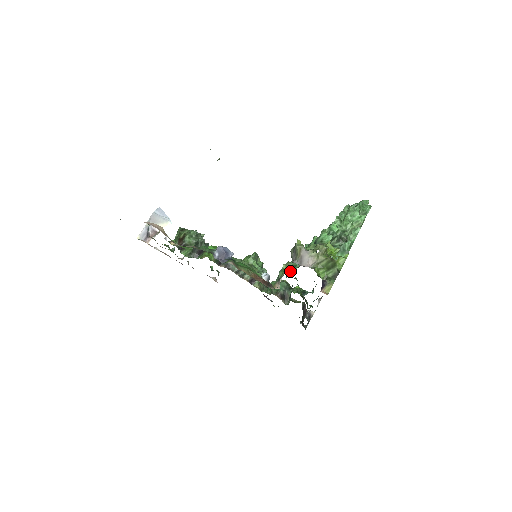
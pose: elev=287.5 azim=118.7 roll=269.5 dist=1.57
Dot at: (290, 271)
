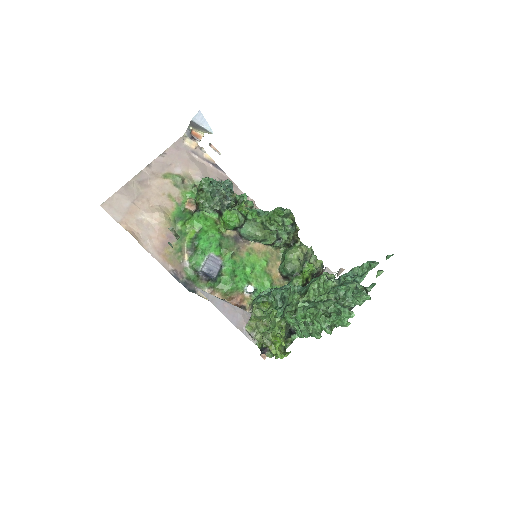
Dot at: (271, 296)
